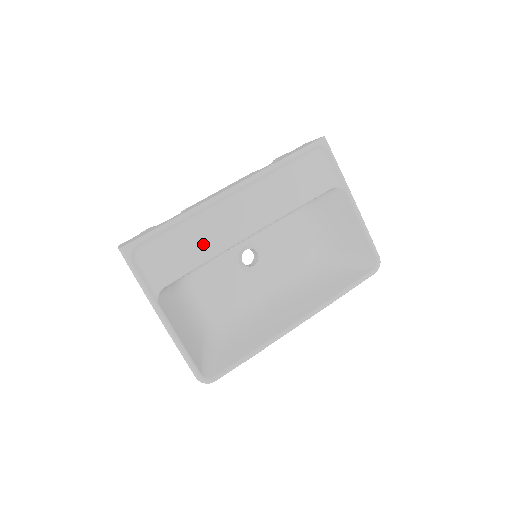
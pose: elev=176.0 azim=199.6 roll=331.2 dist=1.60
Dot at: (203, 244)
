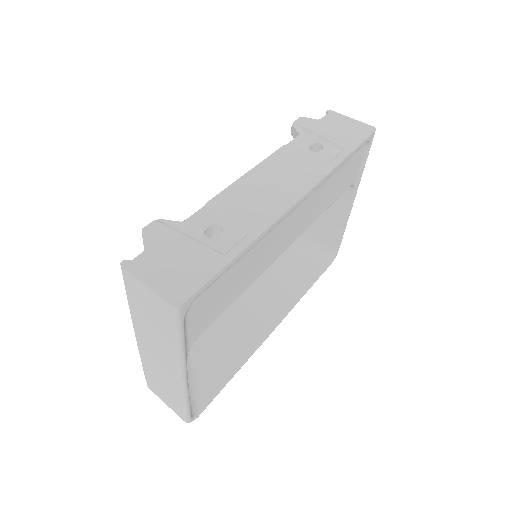
Dot at: (250, 272)
